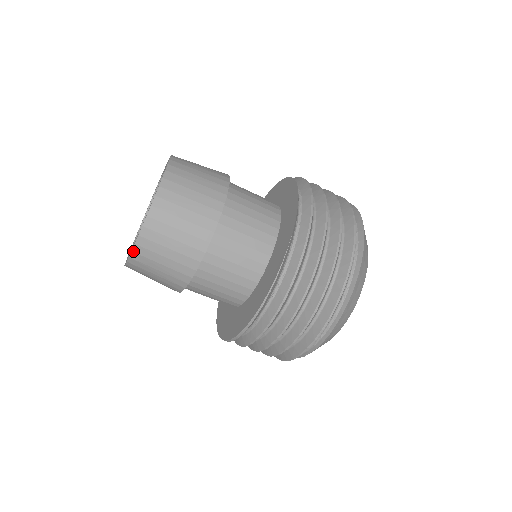
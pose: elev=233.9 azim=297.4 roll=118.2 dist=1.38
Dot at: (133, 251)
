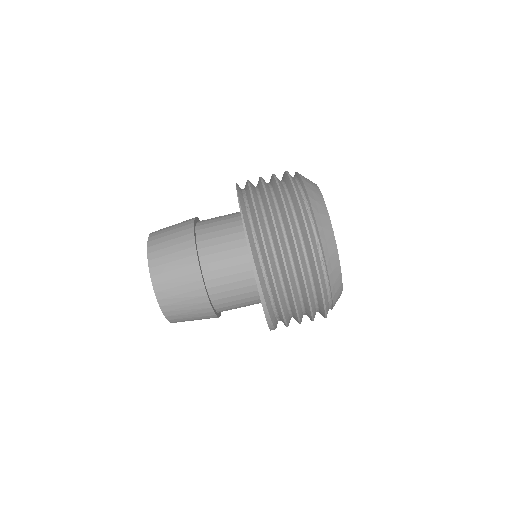
Dot at: (150, 268)
